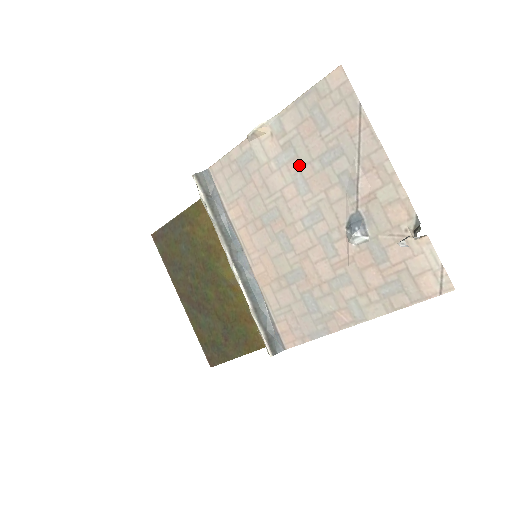
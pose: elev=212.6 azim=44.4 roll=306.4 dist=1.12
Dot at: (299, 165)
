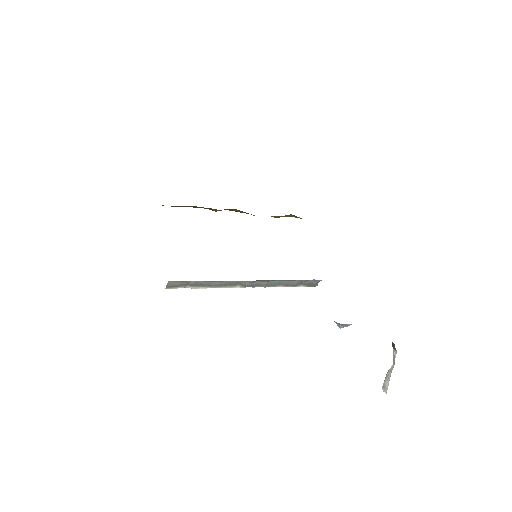
Dot at: occluded
